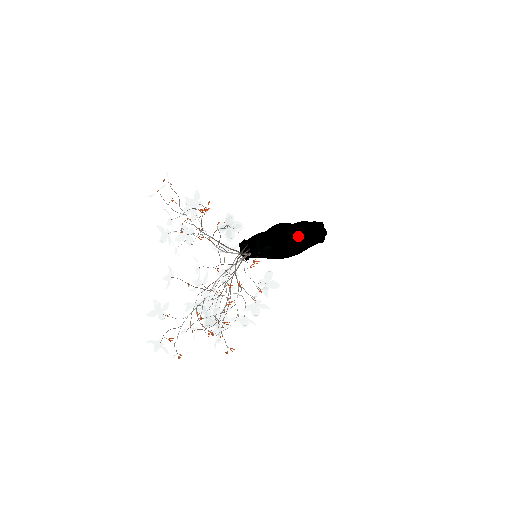
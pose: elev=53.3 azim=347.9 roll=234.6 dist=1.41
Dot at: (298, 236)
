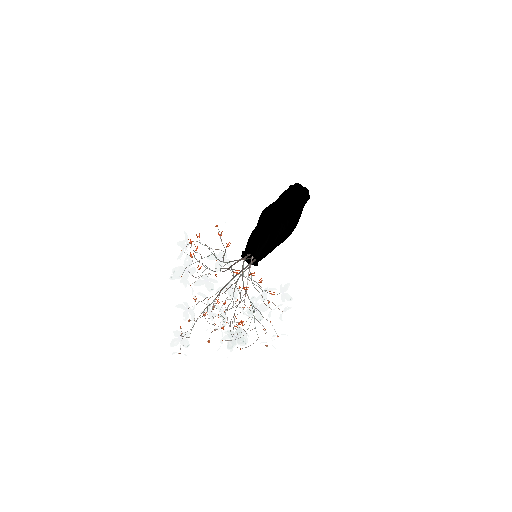
Dot at: (293, 225)
